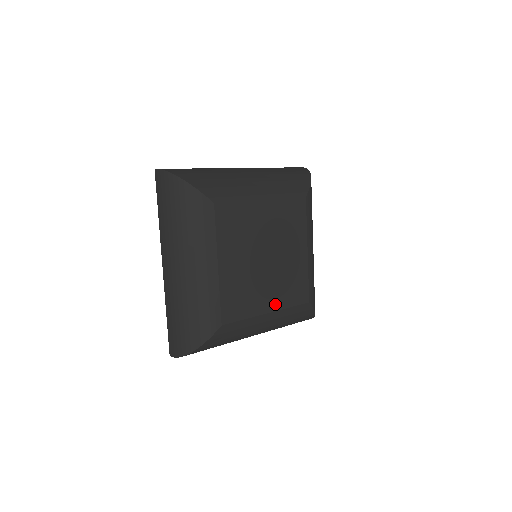
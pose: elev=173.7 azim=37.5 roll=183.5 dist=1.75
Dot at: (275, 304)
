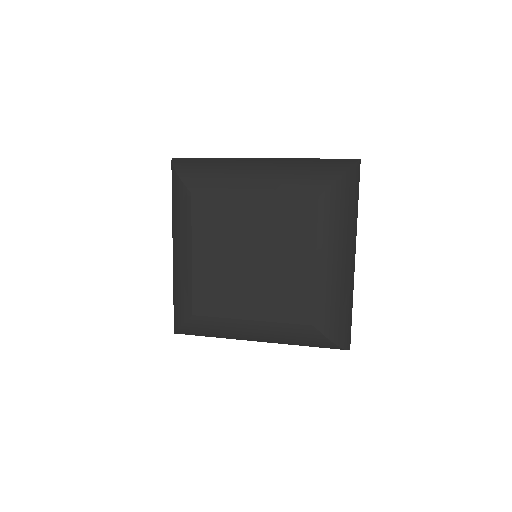
Dot at: (261, 313)
